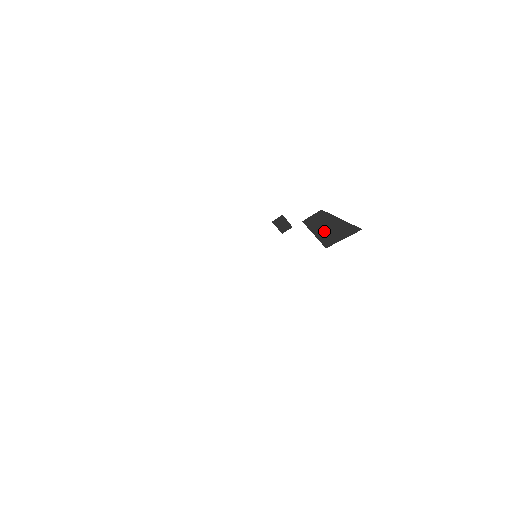
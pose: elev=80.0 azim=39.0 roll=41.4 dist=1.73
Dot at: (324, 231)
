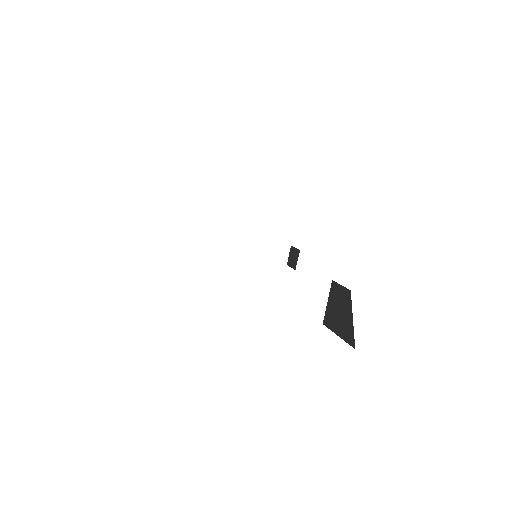
Dot at: (335, 309)
